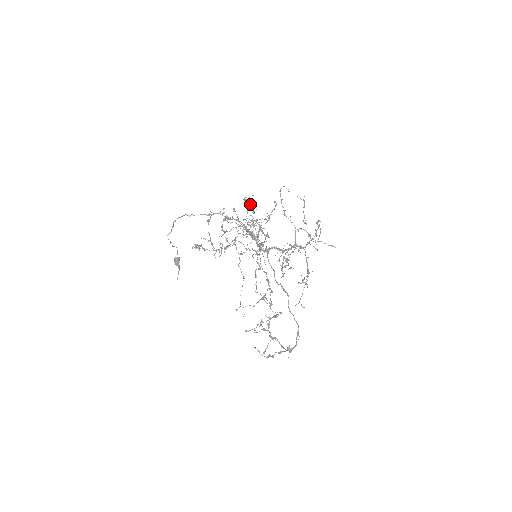
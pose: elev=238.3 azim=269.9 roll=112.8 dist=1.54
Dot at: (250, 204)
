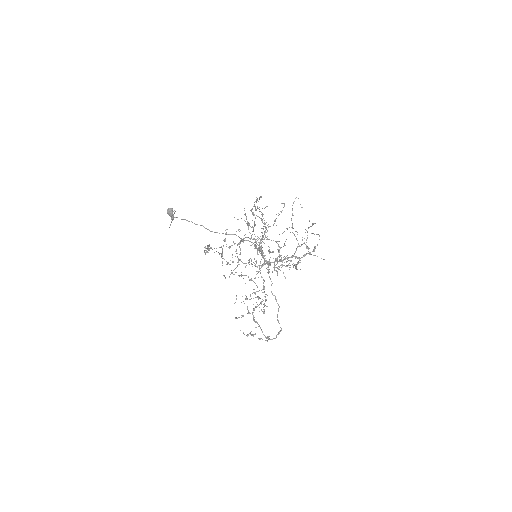
Dot at: (262, 214)
